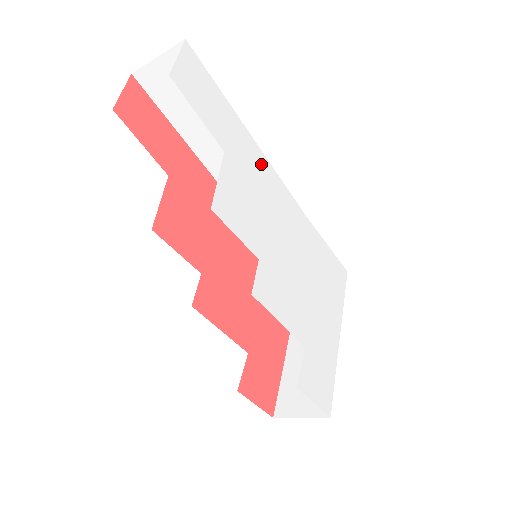
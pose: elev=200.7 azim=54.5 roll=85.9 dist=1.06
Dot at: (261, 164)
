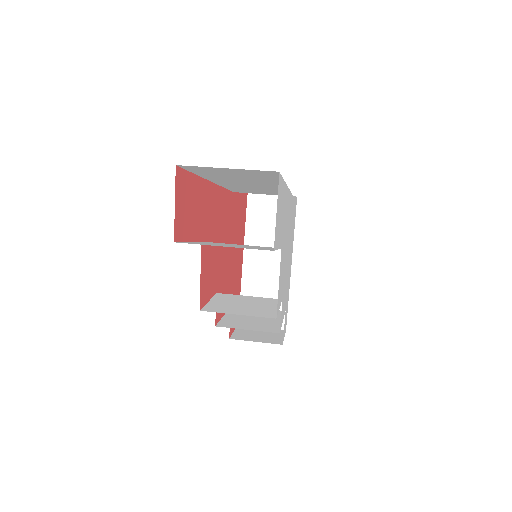
Dot at: (288, 205)
